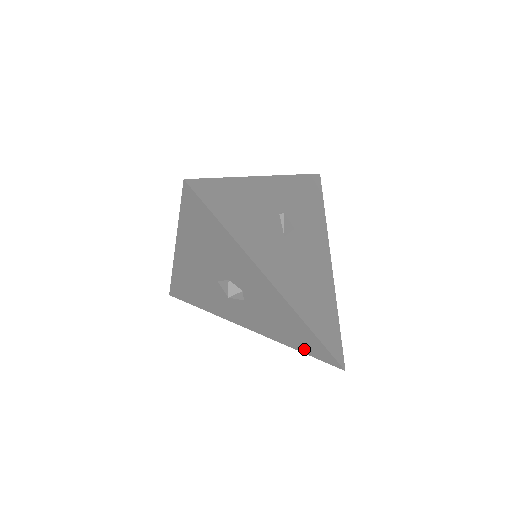
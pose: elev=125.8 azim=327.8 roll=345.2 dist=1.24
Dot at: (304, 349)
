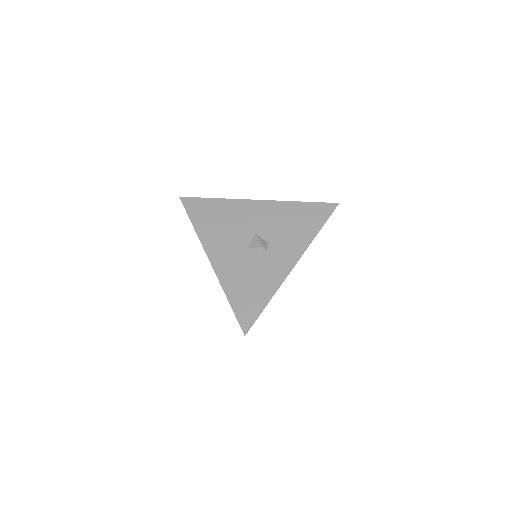
Dot at: occluded
